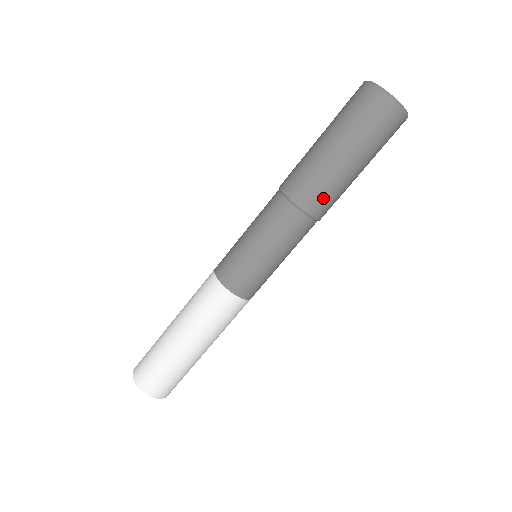
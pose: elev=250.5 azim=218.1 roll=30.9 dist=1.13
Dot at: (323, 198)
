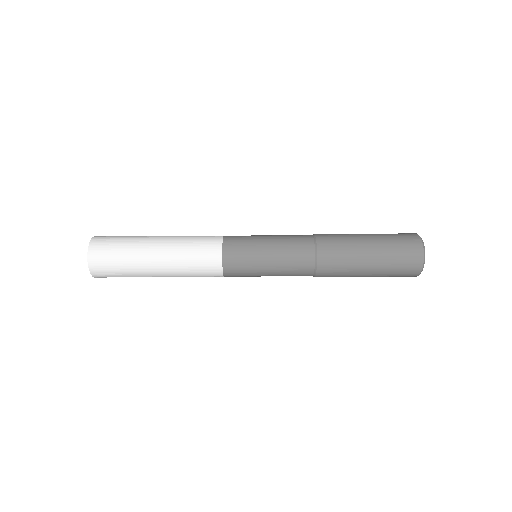
Dot at: (335, 262)
